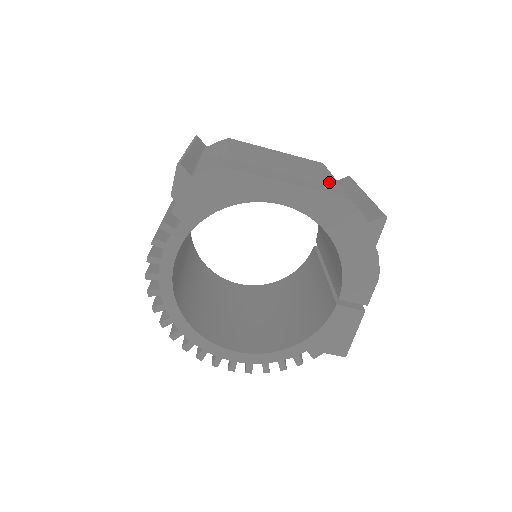
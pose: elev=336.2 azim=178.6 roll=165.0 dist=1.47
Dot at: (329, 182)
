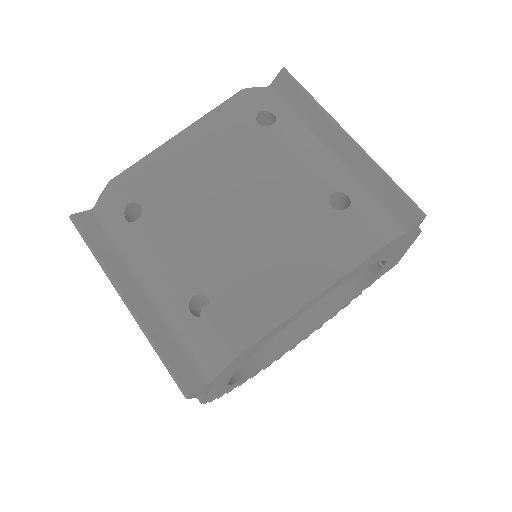
Dot at: (320, 200)
